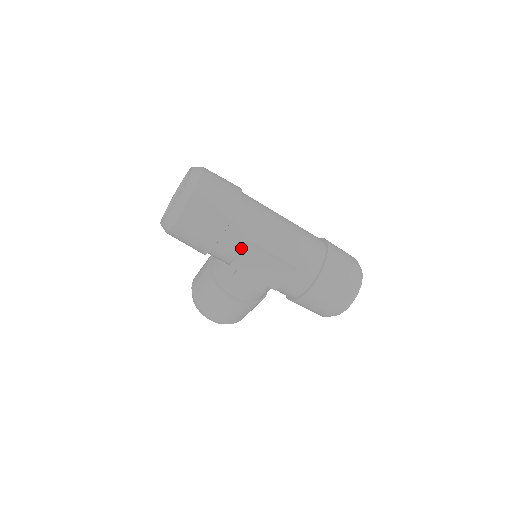
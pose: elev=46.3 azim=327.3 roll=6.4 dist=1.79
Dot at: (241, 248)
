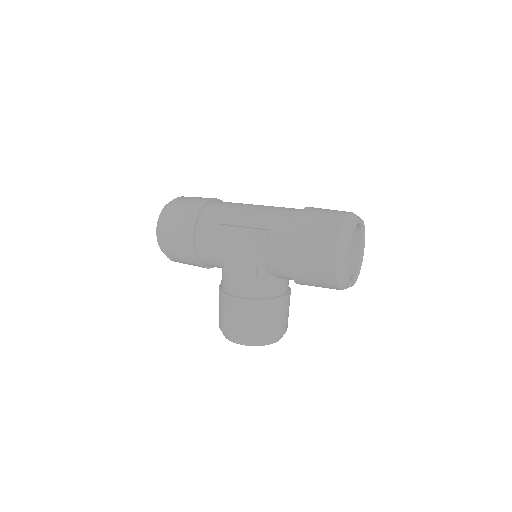
Dot at: (215, 233)
